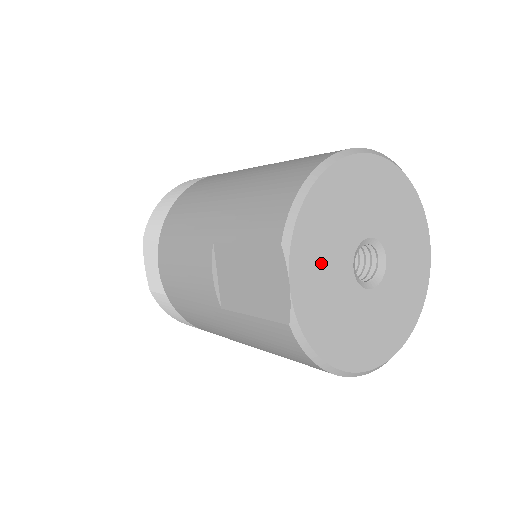
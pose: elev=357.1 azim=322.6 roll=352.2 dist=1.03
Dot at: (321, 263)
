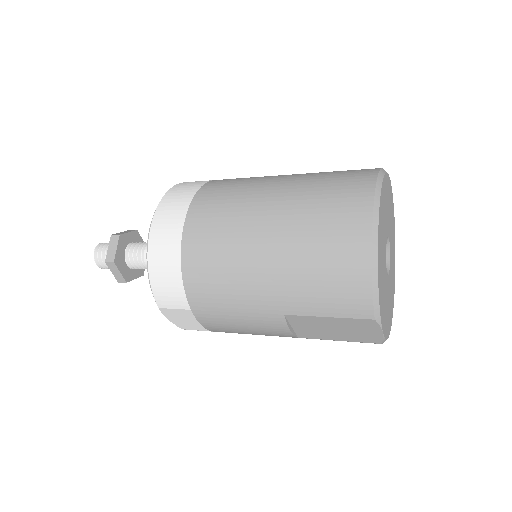
Dot at: (384, 298)
